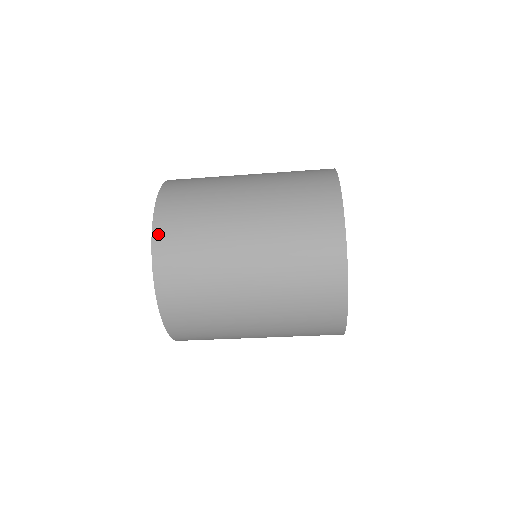
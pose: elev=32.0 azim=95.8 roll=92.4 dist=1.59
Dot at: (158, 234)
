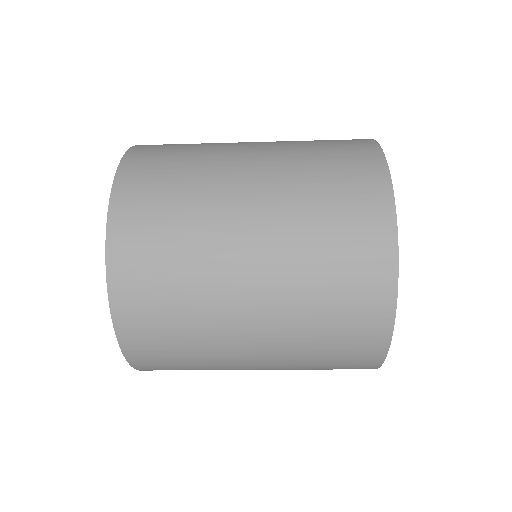
Dot at: (139, 147)
